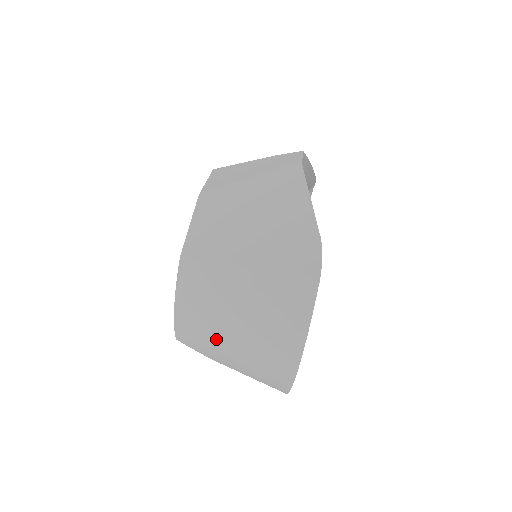
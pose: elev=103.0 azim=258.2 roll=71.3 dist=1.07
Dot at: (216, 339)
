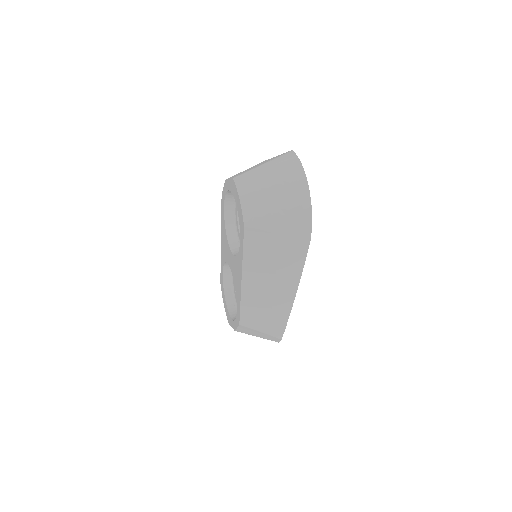
Dot at: (266, 197)
